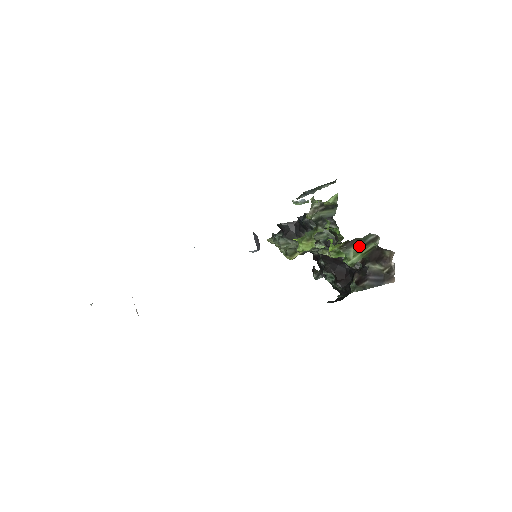
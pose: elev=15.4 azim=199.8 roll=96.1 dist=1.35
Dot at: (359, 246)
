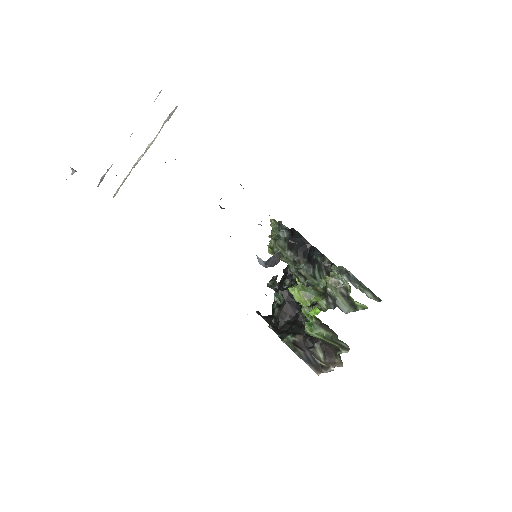
Dot at: (329, 336)
